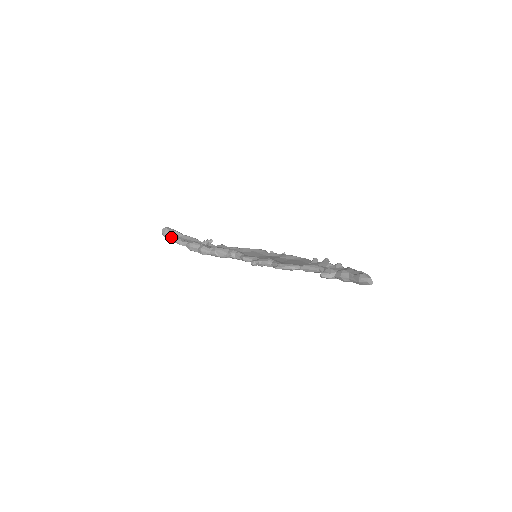
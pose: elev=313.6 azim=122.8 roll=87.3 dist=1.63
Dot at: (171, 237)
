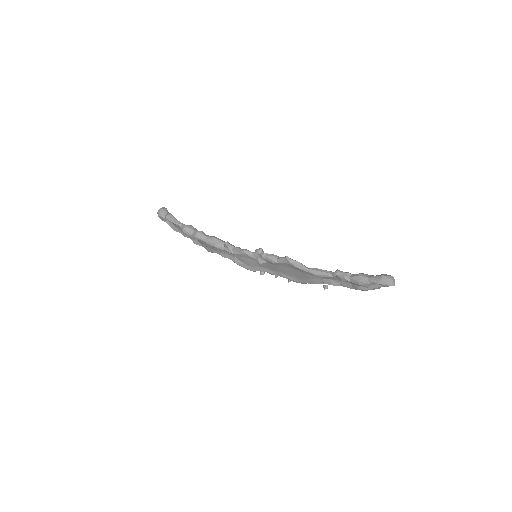
Dot at: (169, 214)
